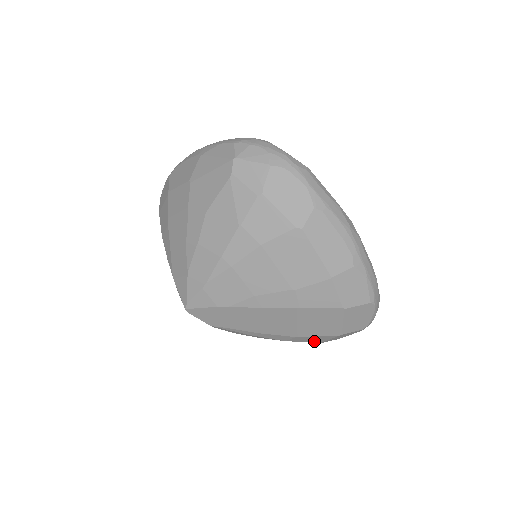
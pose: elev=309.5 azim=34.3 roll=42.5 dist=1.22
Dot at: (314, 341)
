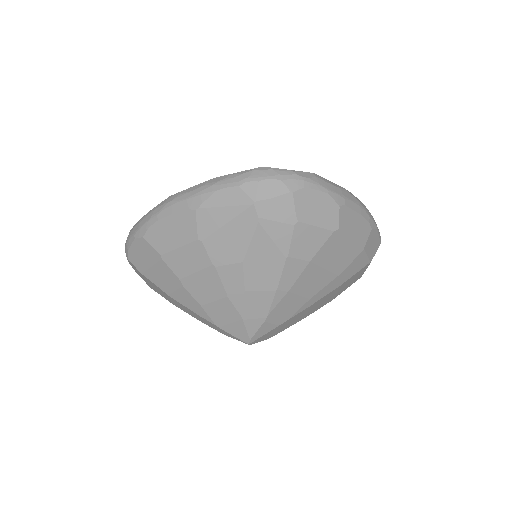
Dot at: occluded
